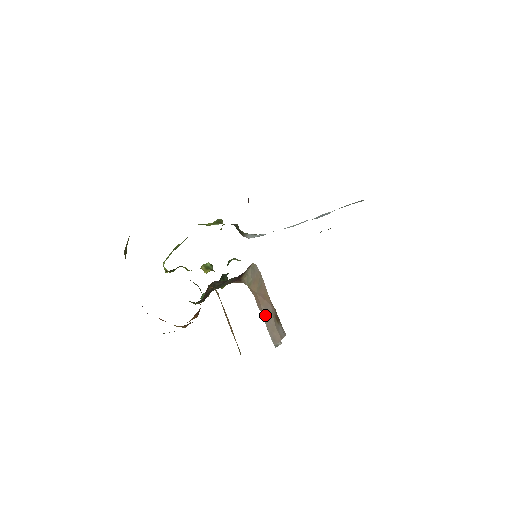
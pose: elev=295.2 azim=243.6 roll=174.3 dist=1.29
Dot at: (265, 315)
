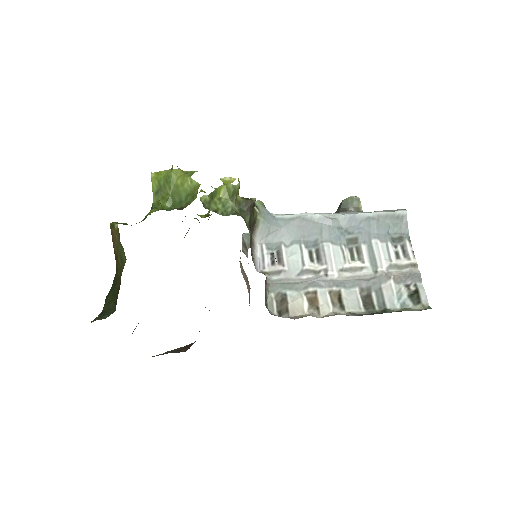
Dot at: occluded
